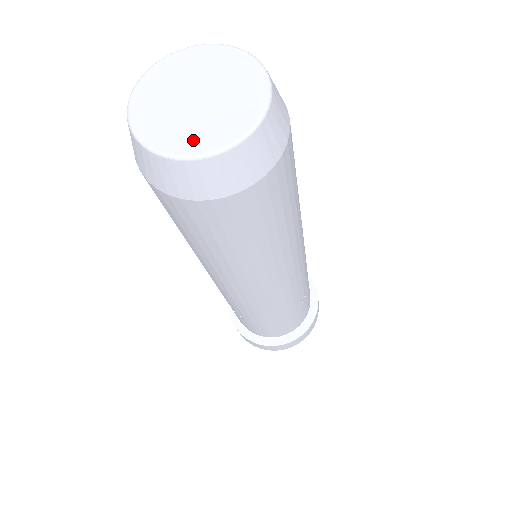
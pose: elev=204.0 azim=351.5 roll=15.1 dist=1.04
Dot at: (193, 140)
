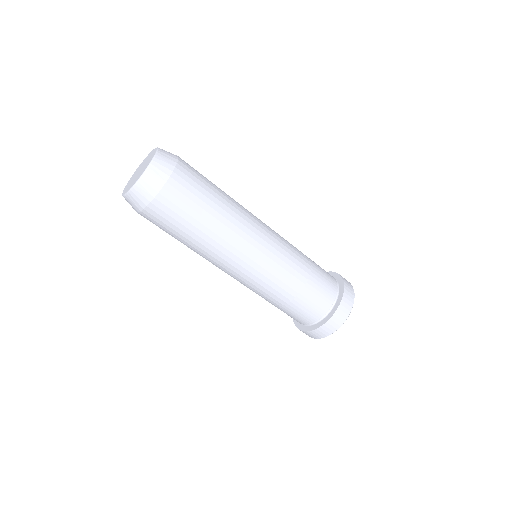
Dot at: (127, 189)
